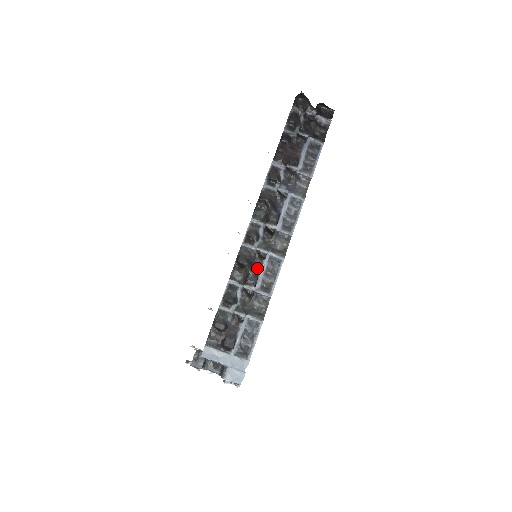
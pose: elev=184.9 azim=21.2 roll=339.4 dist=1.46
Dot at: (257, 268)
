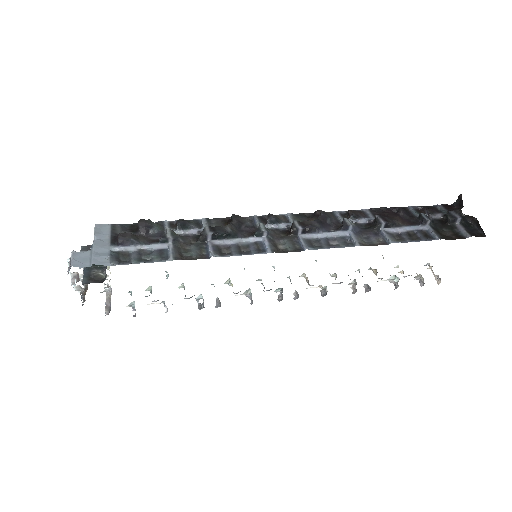
Dot at: (238, 234)
